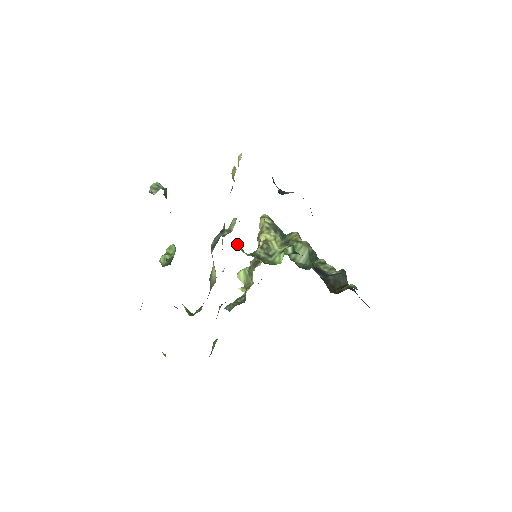
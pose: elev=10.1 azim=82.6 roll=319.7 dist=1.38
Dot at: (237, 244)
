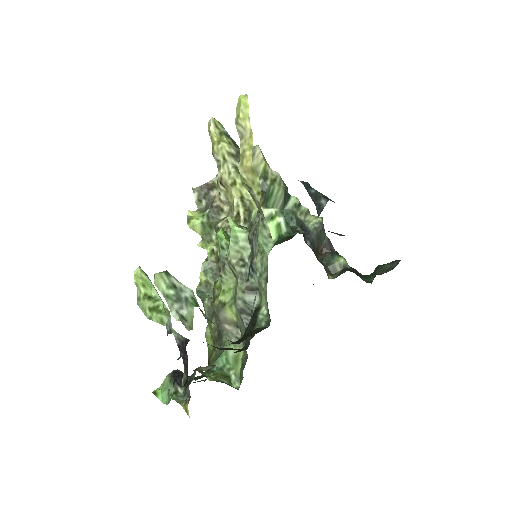
Dot at: (225, 237)
